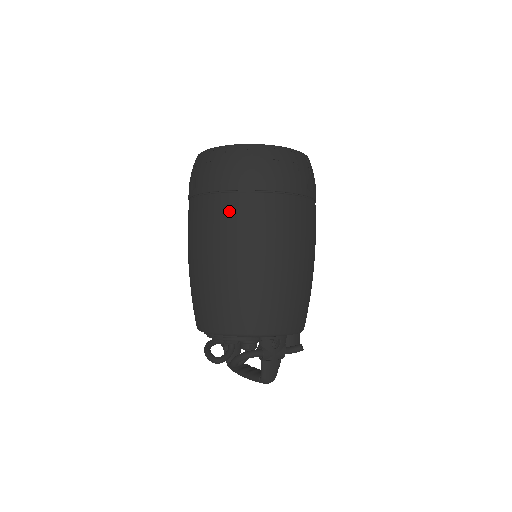
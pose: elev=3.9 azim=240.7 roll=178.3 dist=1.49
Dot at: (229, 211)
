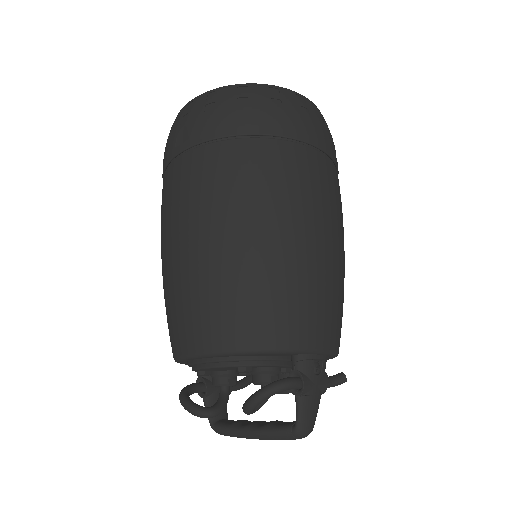
Dot at: (249, 161)
